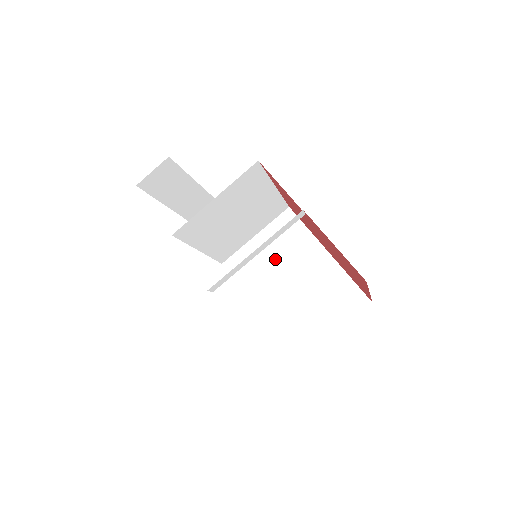
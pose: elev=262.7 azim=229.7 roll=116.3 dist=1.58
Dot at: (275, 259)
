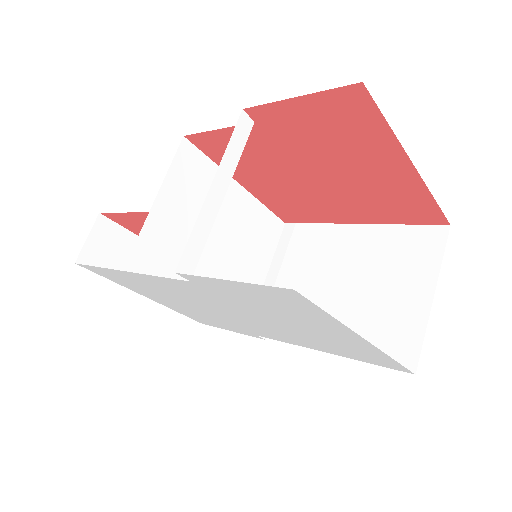
Dot at: (302, 279)
